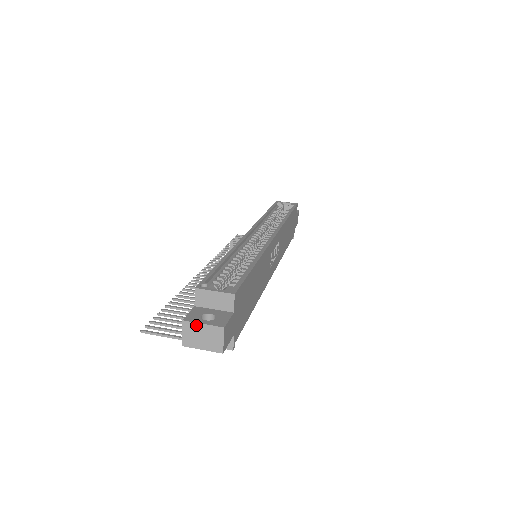
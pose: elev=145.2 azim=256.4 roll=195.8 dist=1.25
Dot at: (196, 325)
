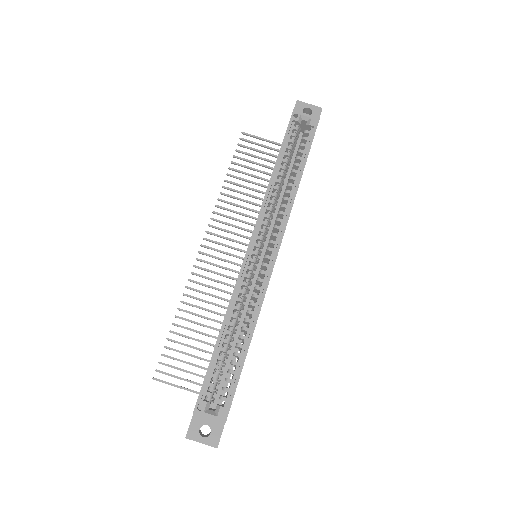
Dot at: (196, 441)
